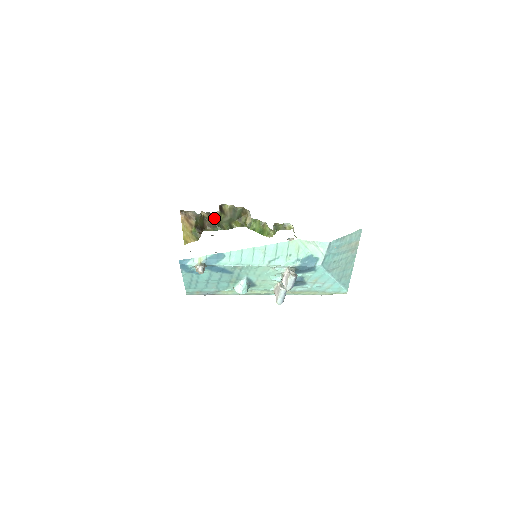
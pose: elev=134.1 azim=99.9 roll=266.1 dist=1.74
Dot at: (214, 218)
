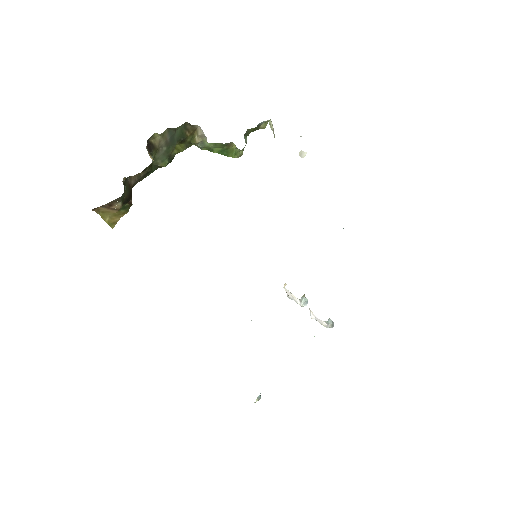
Dot at: (144, 170)
